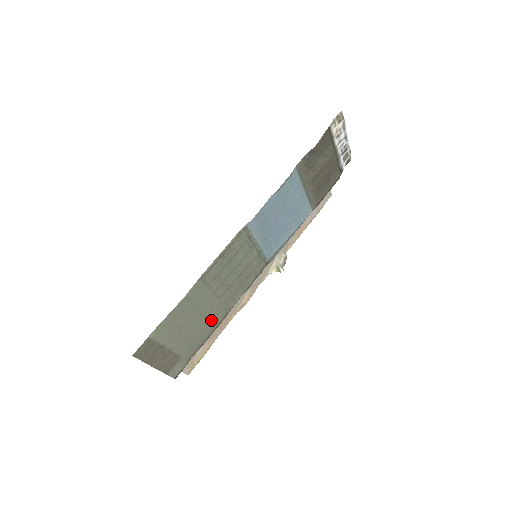
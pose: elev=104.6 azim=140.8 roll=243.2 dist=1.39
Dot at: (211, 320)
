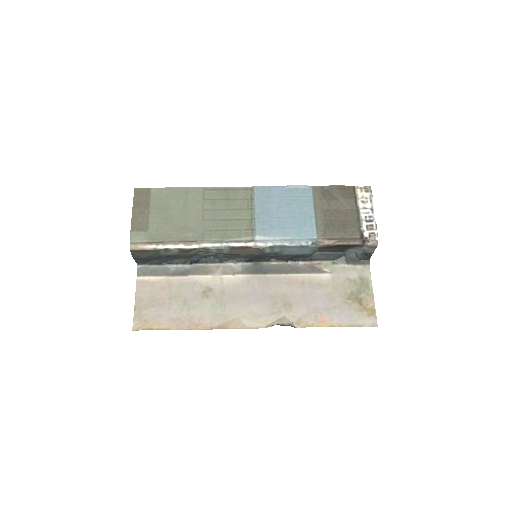
Dot at: (186, 230)
